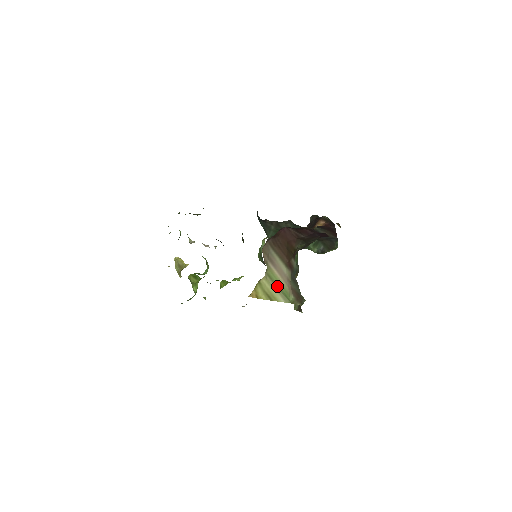
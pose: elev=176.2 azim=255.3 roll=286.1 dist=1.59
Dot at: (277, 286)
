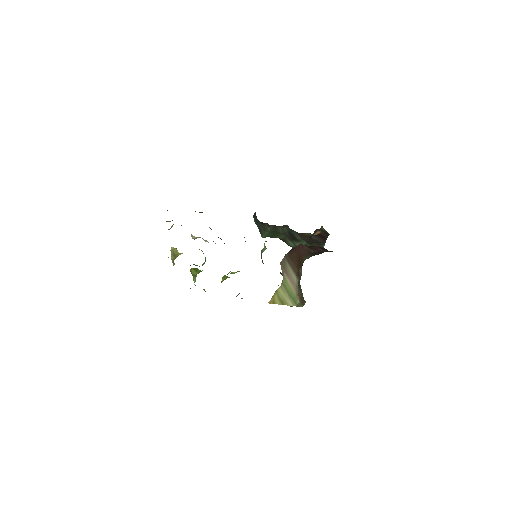
Dot at: (289, 293)
